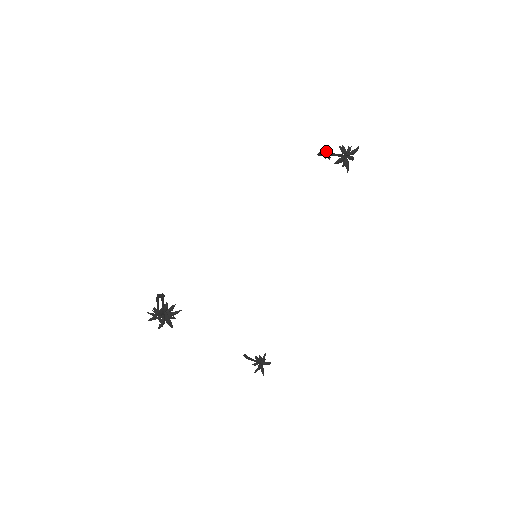
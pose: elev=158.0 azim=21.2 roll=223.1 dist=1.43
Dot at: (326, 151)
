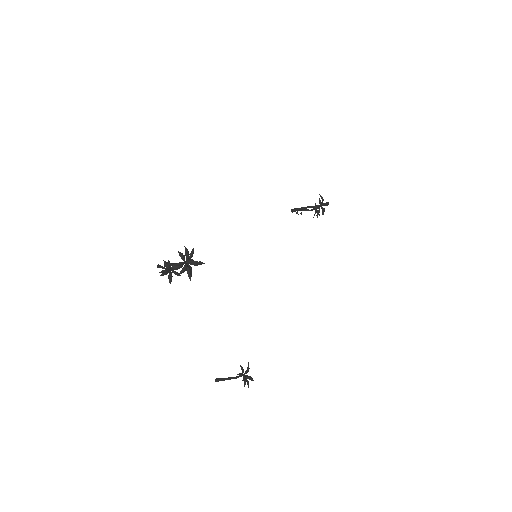
Dot at: (298, 208)
